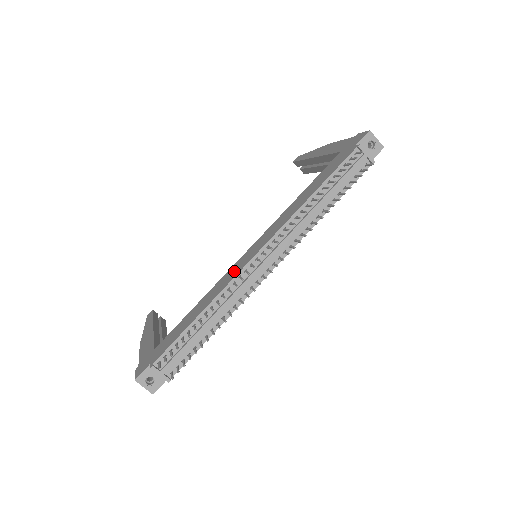
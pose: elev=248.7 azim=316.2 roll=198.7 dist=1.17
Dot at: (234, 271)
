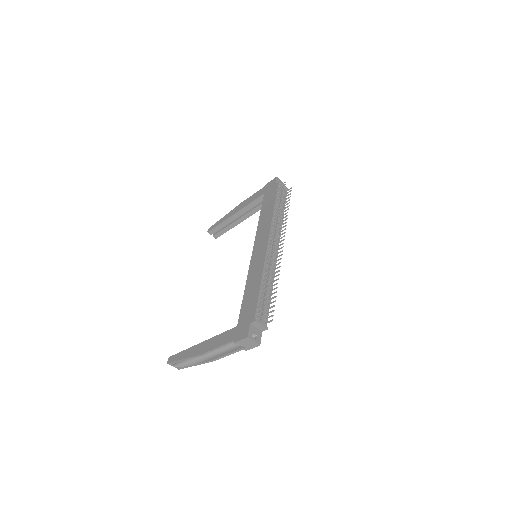
Dot at: (259, 259)
